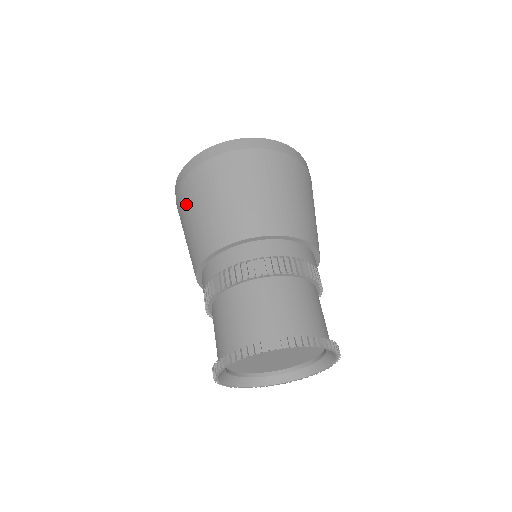
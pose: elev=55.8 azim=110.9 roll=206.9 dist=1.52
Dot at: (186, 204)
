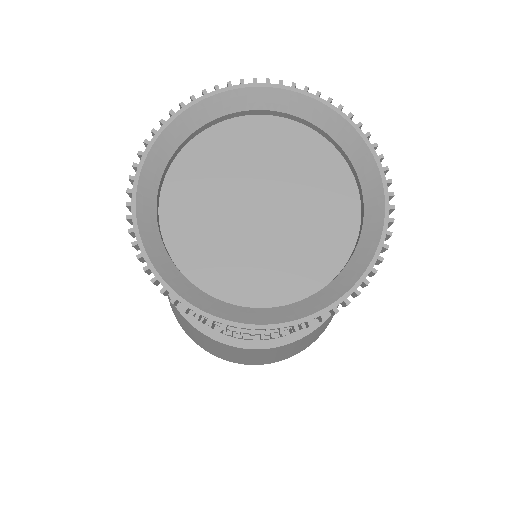
Dot at: occluded
